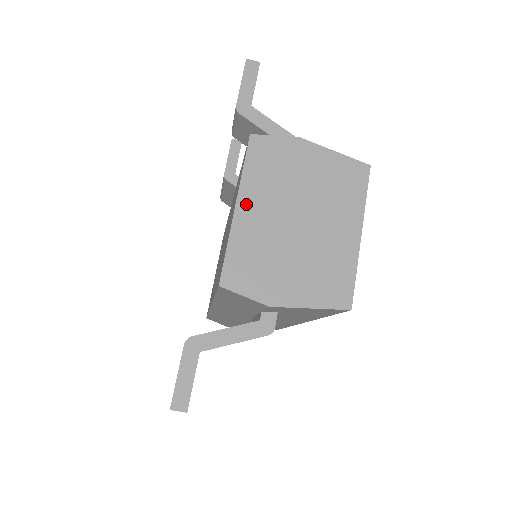
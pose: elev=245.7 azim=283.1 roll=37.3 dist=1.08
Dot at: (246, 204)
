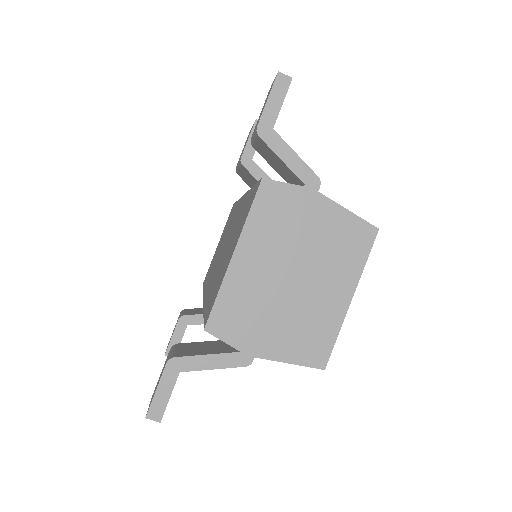
Dot at: (244, 253)
